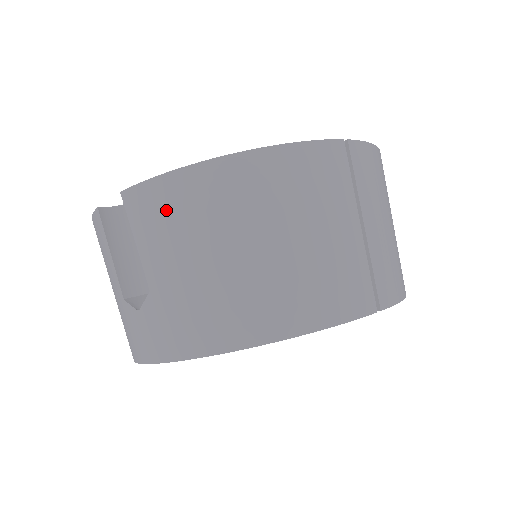
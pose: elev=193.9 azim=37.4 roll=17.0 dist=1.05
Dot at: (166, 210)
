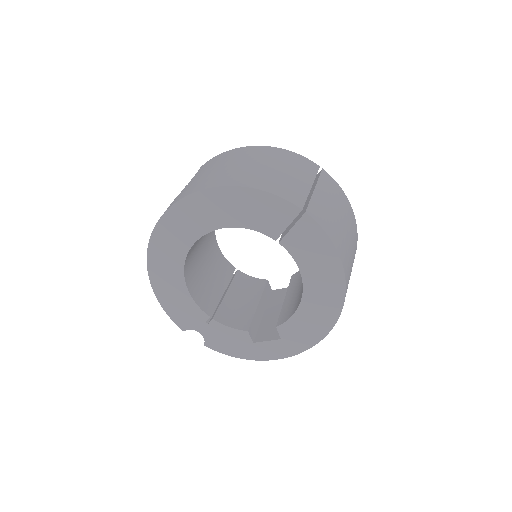
Dot at: (216, 160)
